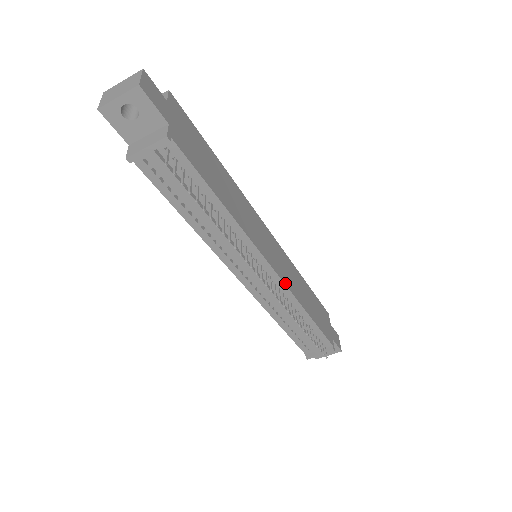
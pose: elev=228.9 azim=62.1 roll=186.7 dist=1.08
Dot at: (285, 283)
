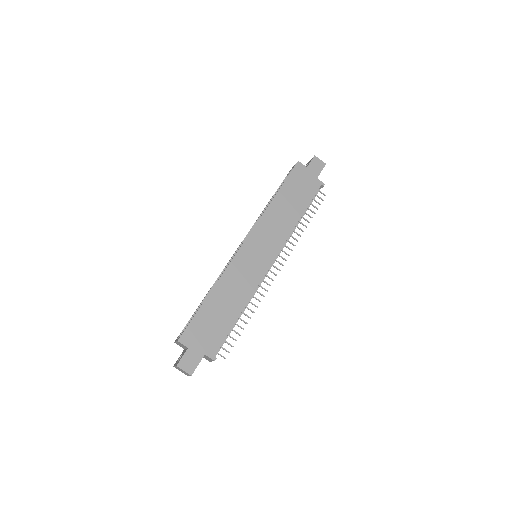
Dot at: (280, 247)
